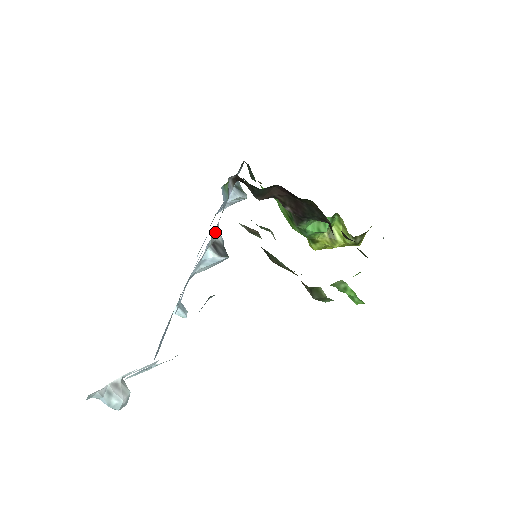
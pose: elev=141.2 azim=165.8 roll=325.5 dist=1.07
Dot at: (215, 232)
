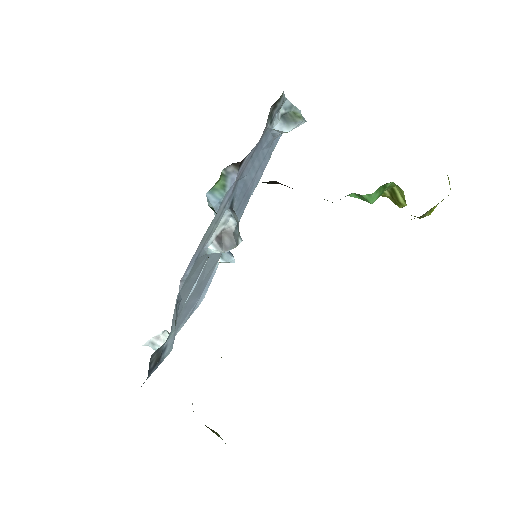
Dot at: (222, 221)
